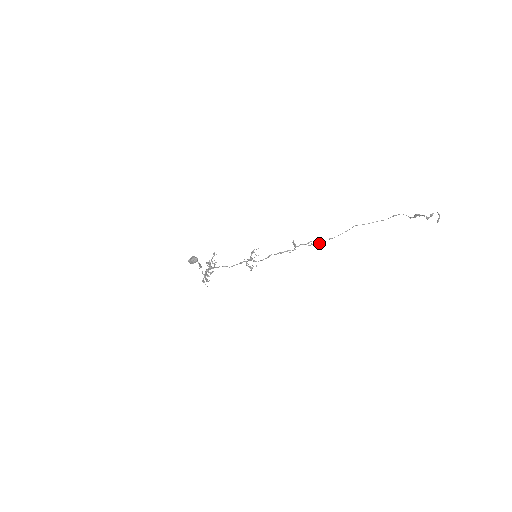
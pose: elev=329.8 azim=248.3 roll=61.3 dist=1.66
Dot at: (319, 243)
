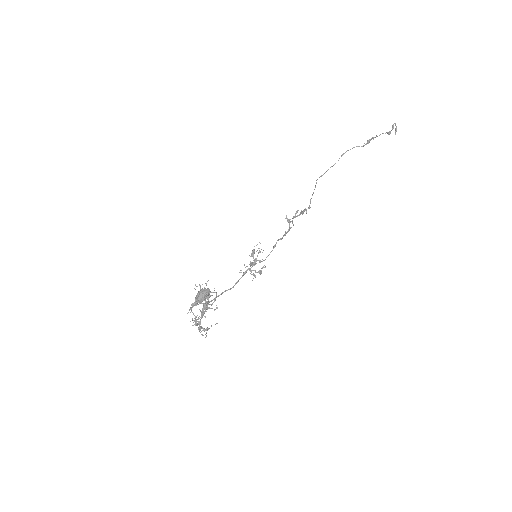
Dot at: (305, 209)
